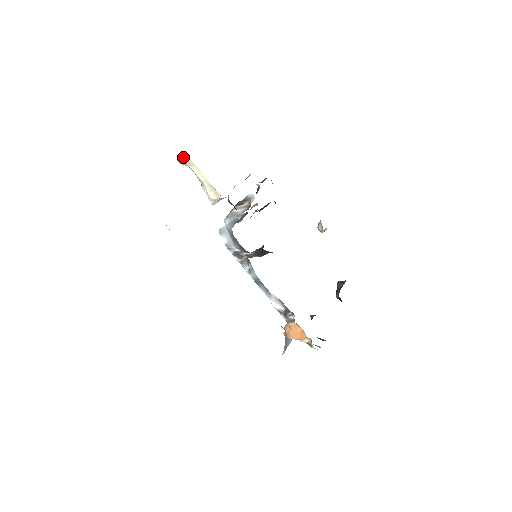
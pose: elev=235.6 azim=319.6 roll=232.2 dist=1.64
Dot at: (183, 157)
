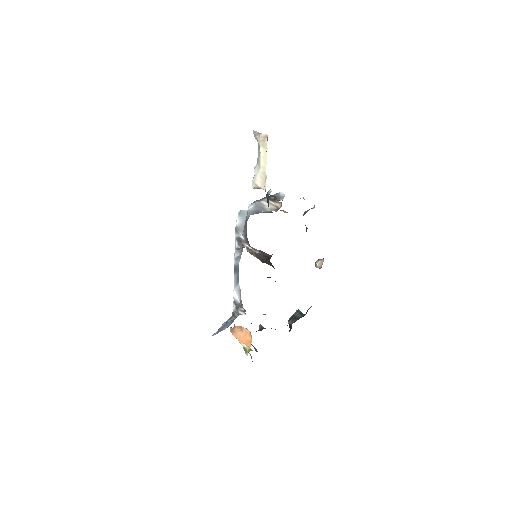
Dot at: (262, 135)
